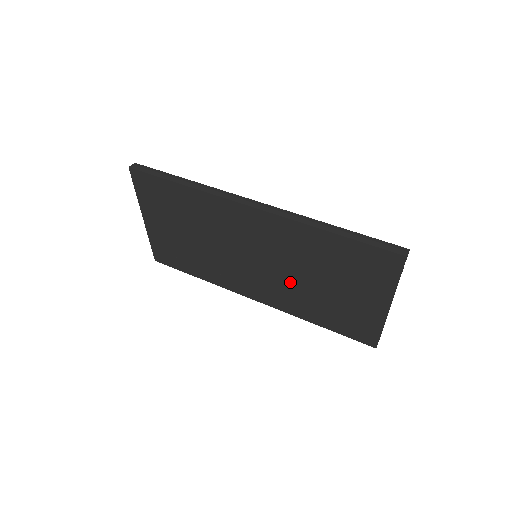
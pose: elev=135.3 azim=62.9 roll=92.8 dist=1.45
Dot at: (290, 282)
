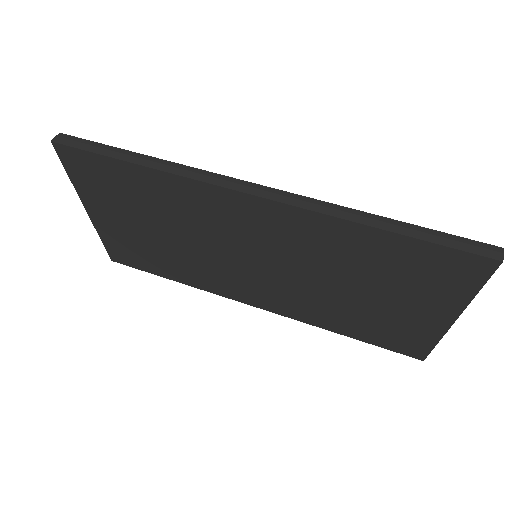
Dot at: (307, 288)
